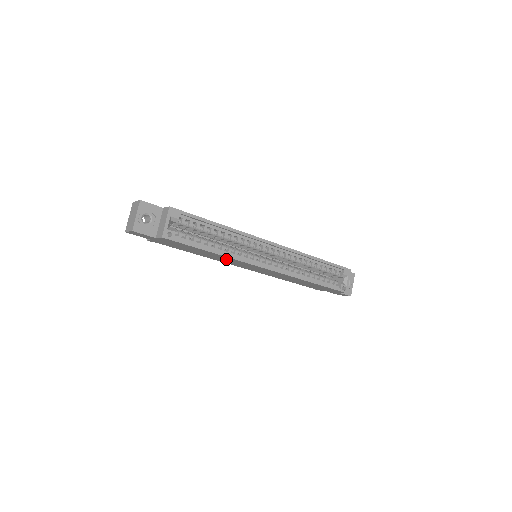
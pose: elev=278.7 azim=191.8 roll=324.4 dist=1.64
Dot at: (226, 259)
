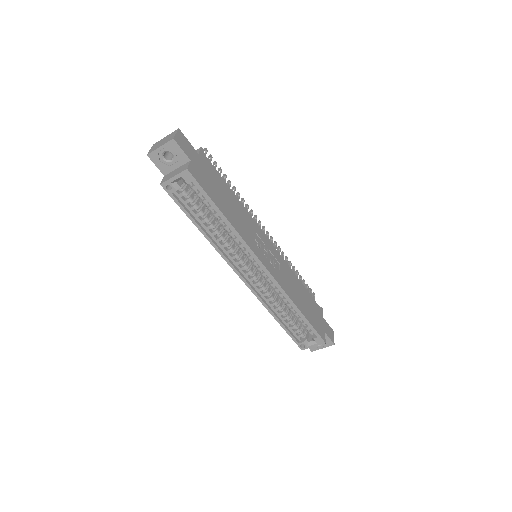
Dot at: occluded
